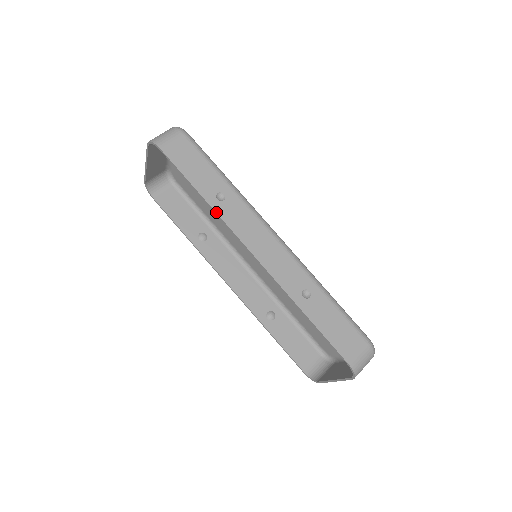
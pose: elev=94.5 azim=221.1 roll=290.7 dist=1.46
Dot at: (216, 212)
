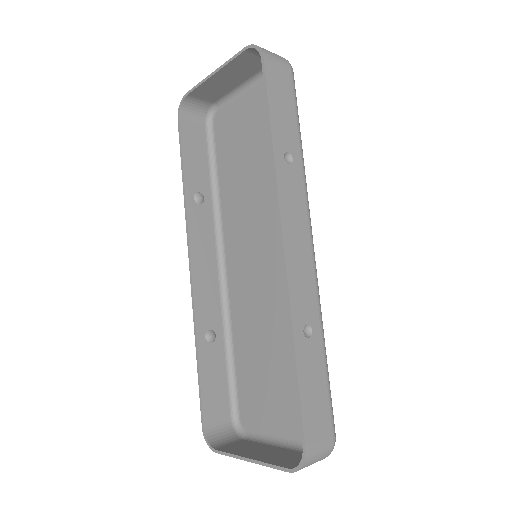
Dot at: (276, 167)
